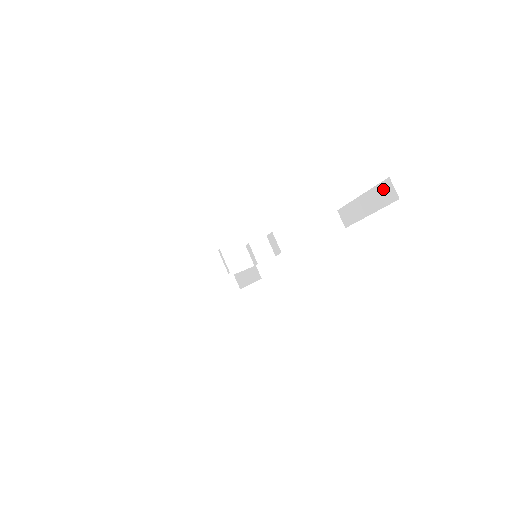
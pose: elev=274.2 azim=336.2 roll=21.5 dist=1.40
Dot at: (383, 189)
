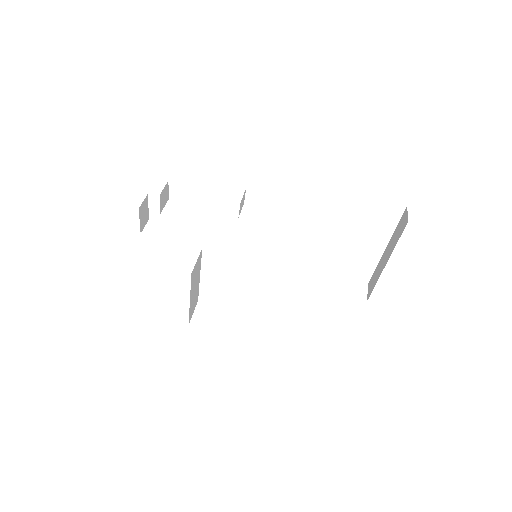
Dot at: (400, 223)
